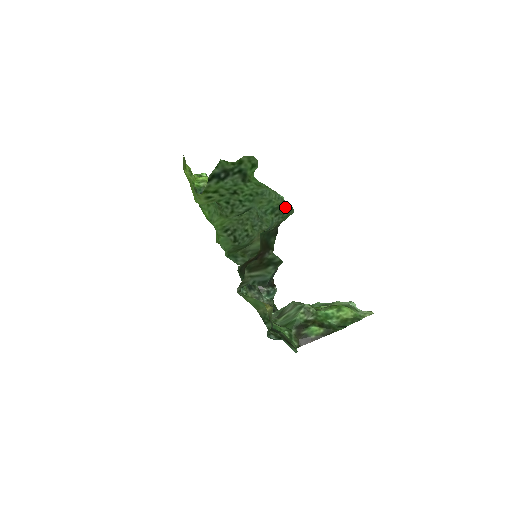
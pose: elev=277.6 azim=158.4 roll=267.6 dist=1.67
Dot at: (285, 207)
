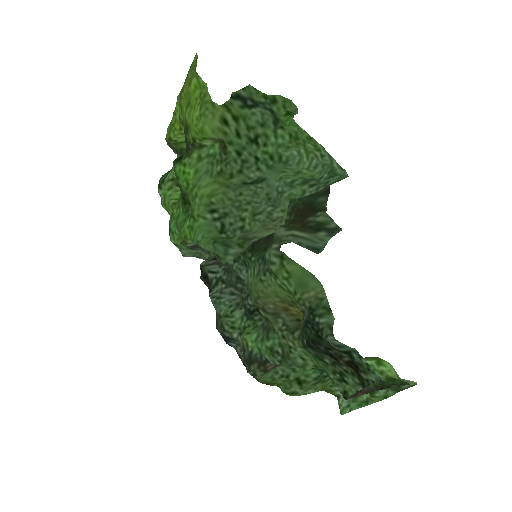
Dot at: (330, 174)
